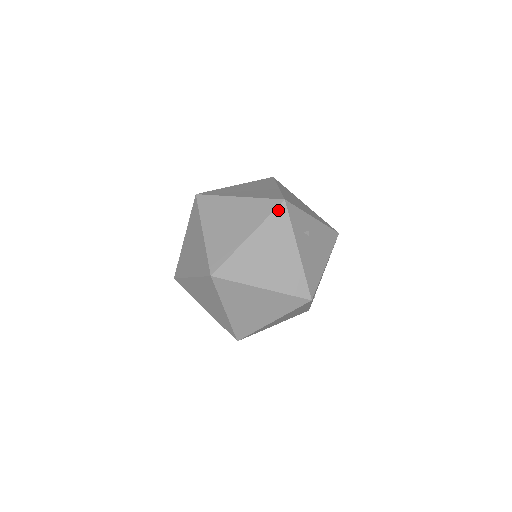
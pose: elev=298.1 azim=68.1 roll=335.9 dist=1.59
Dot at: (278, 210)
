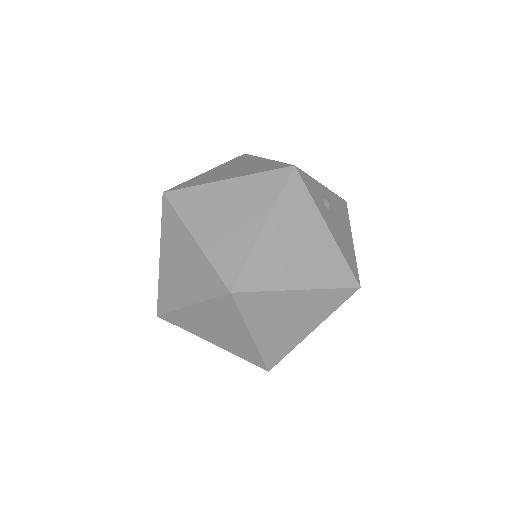
Dot at: (290, 181)
